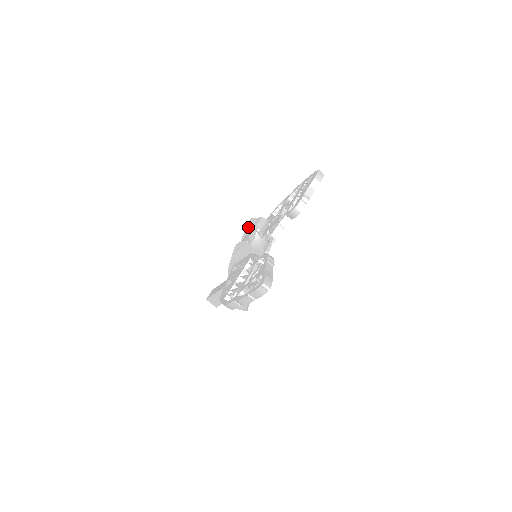
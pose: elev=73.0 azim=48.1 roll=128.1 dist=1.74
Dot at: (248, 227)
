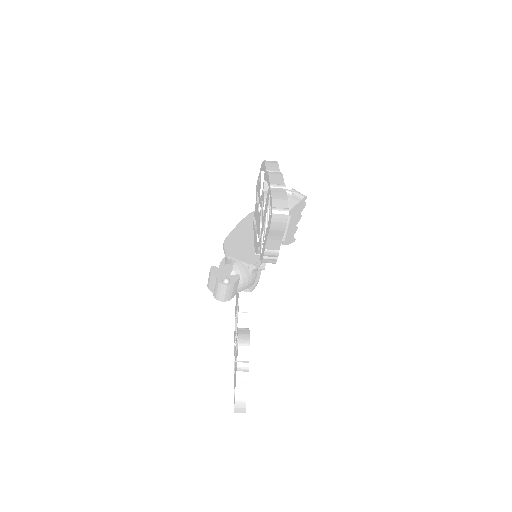
Dot at: occluded
